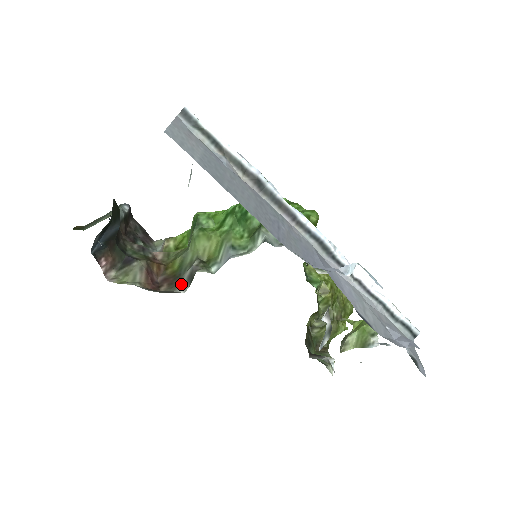
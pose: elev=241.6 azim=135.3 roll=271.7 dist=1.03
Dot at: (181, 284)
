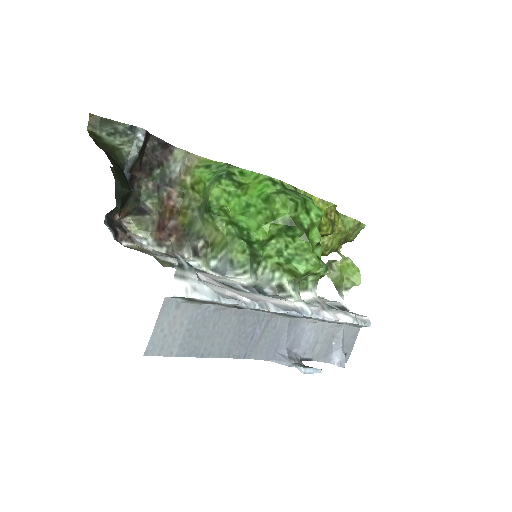
Dot at: (187, 247)
